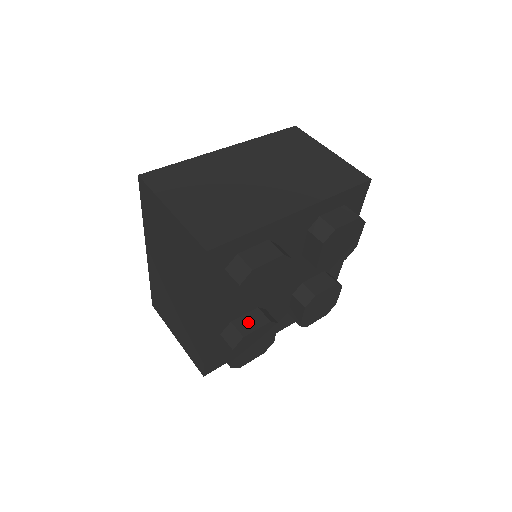
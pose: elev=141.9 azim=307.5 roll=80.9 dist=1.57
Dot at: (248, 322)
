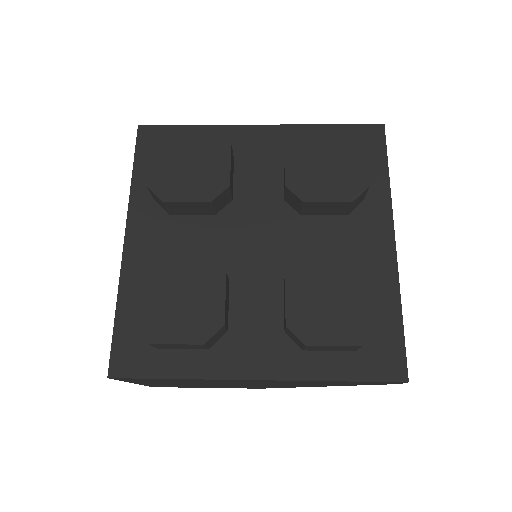
Dot at: occluded
